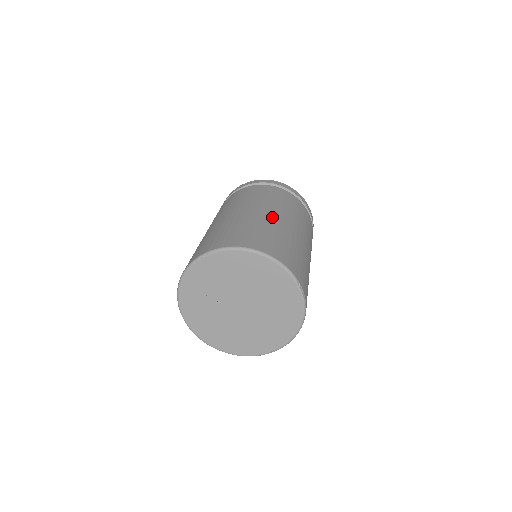
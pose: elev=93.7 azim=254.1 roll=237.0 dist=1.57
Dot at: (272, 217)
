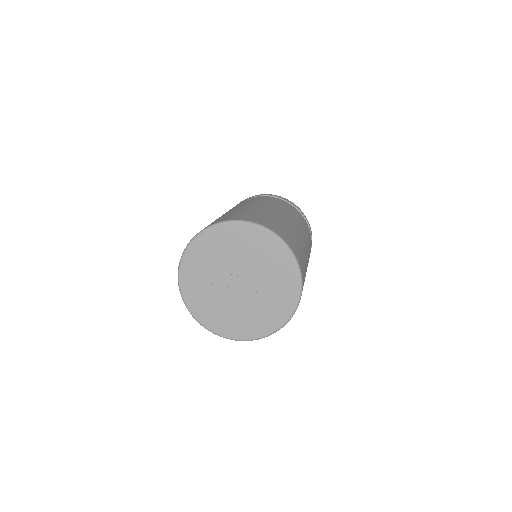
Dot at: (264, 208)
